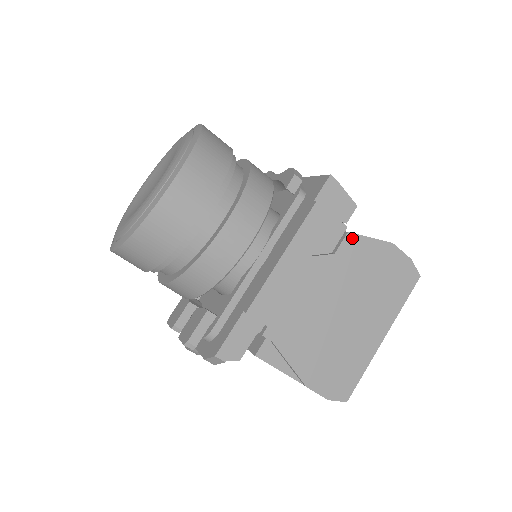
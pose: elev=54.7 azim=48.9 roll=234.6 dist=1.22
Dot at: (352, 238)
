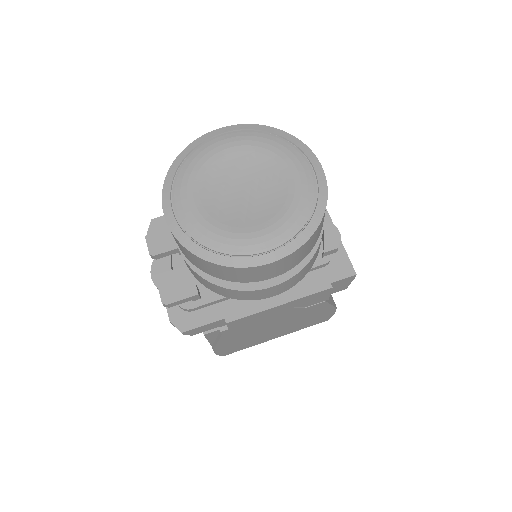
Dot at: (323, 304)
